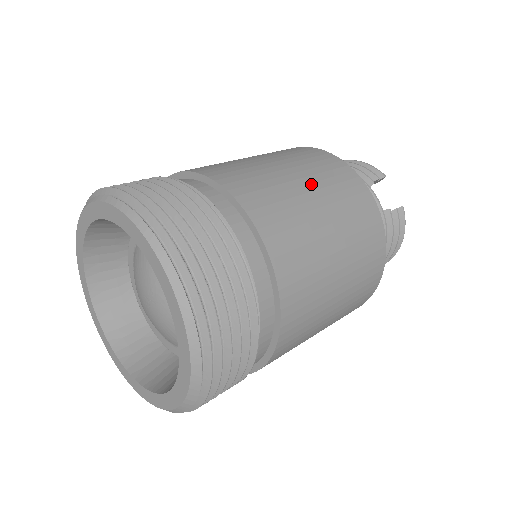
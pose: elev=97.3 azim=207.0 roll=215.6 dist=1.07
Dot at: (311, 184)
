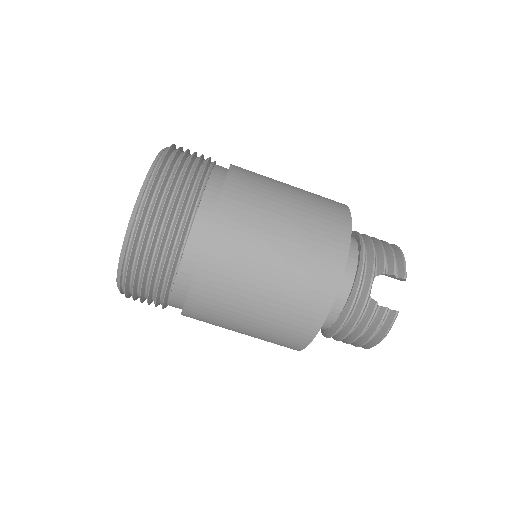
Dot at: (293, 227)
